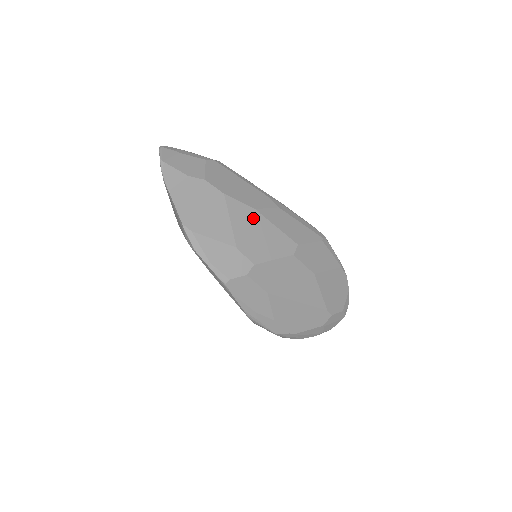
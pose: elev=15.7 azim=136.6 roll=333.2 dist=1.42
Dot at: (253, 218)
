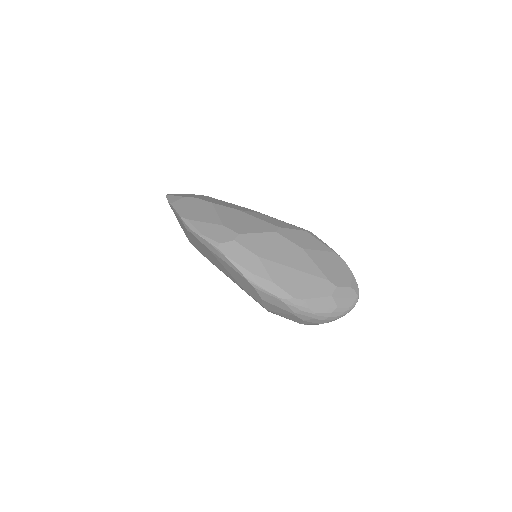
Dot at: (236, 213)
